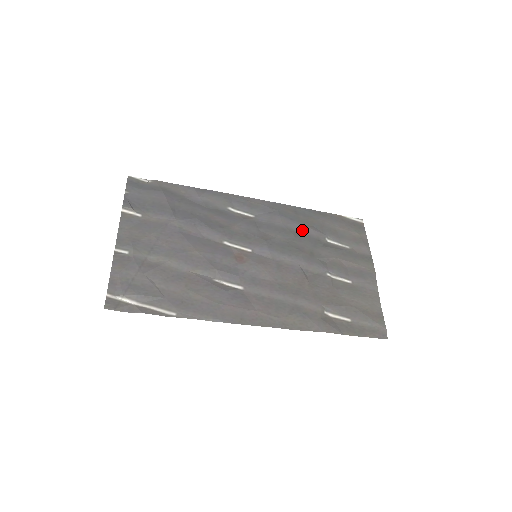
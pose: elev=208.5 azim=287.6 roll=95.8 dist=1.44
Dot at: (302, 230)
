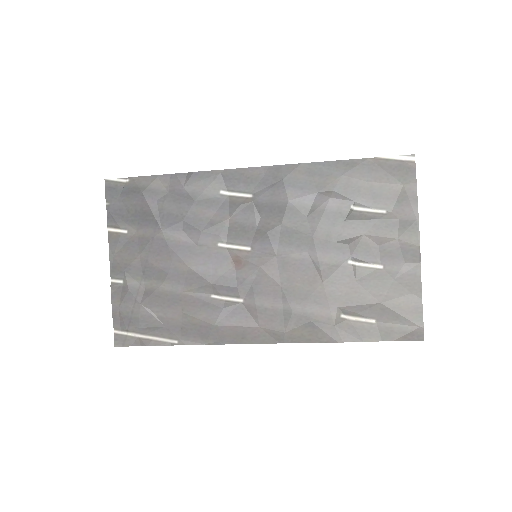
Dot at: (316, 202)
